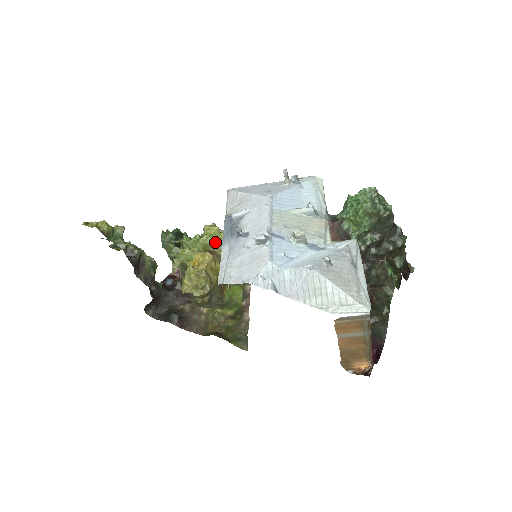
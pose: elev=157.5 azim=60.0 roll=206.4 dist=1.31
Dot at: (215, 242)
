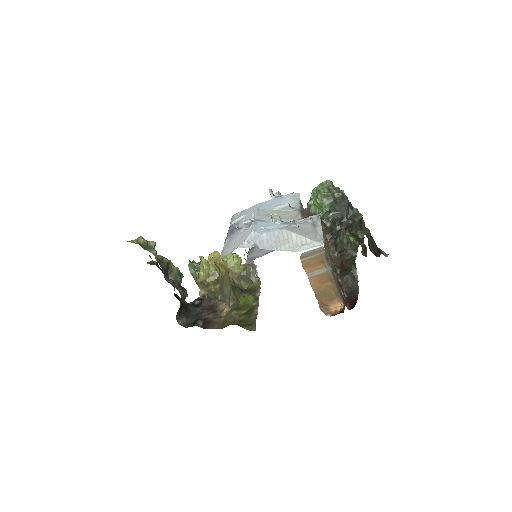
Dot at: (229, 261)
